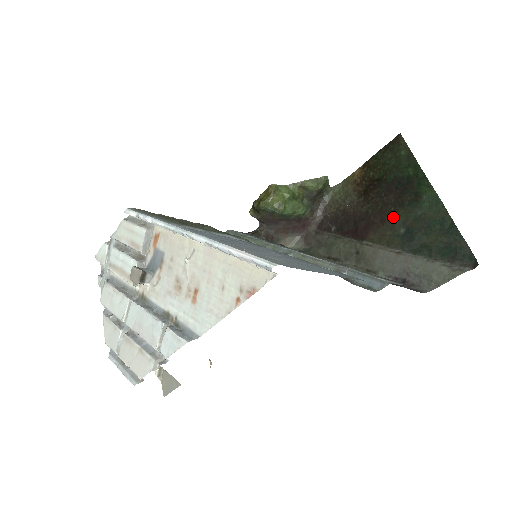
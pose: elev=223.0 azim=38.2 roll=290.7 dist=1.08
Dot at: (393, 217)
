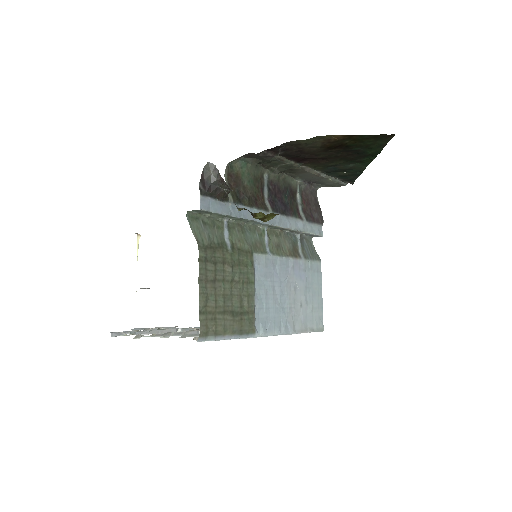
Dot at: (334, 163)
